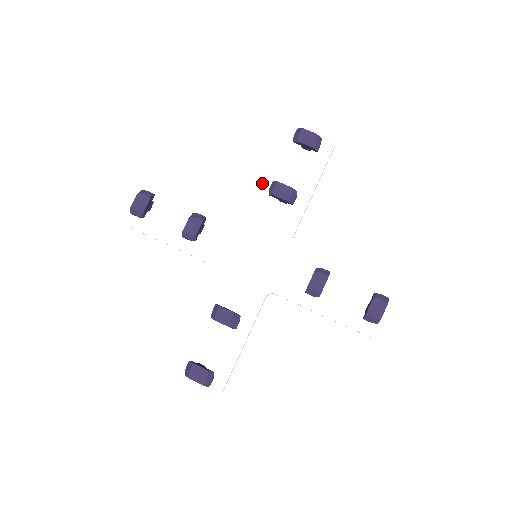
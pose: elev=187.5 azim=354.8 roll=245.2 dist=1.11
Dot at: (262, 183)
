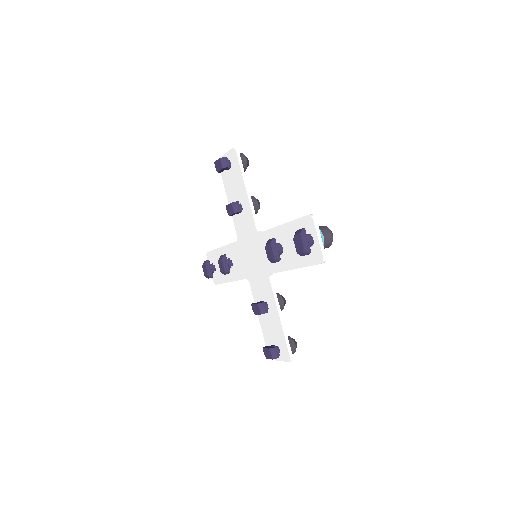
Dot at: (276, 228)
